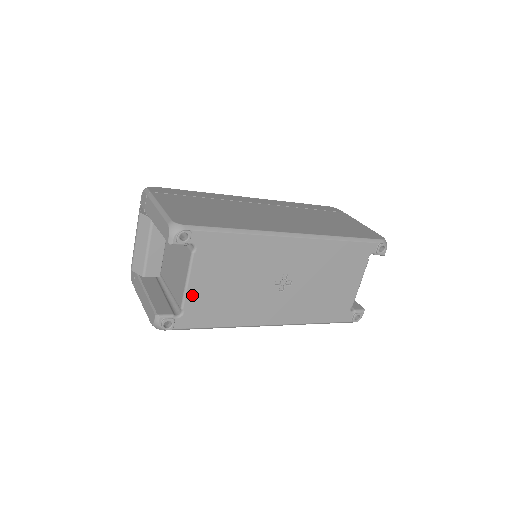
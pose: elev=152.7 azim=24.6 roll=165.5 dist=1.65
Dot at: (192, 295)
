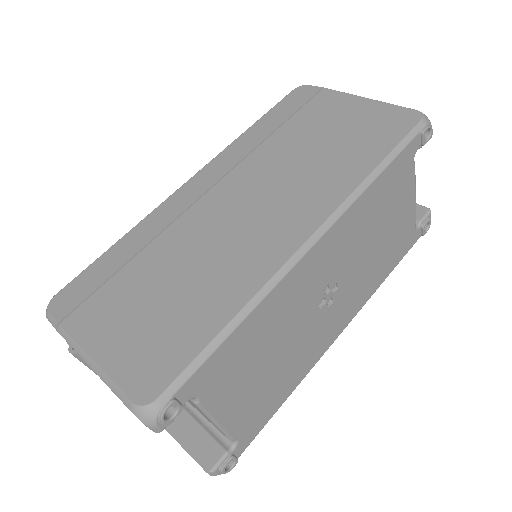
Dot at: (233, 423)
